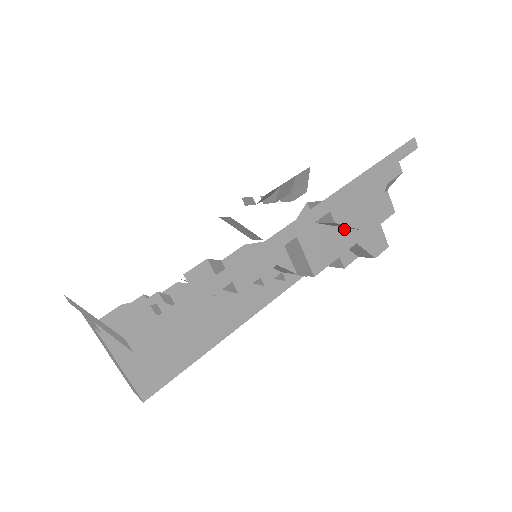
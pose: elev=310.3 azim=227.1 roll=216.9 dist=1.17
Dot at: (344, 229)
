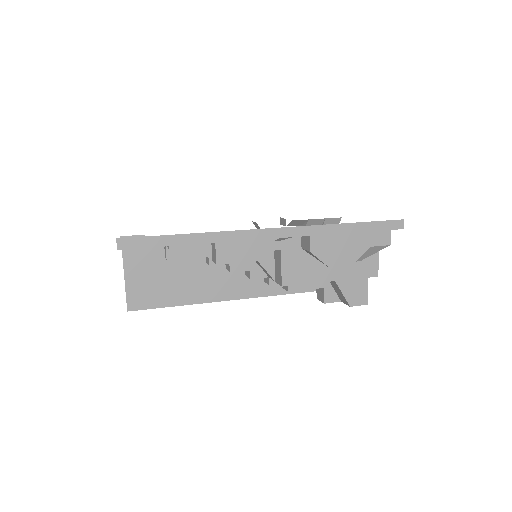
Dot at: (324, 265)
